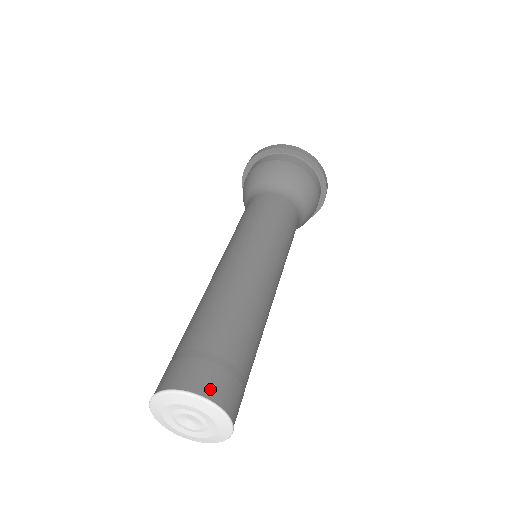
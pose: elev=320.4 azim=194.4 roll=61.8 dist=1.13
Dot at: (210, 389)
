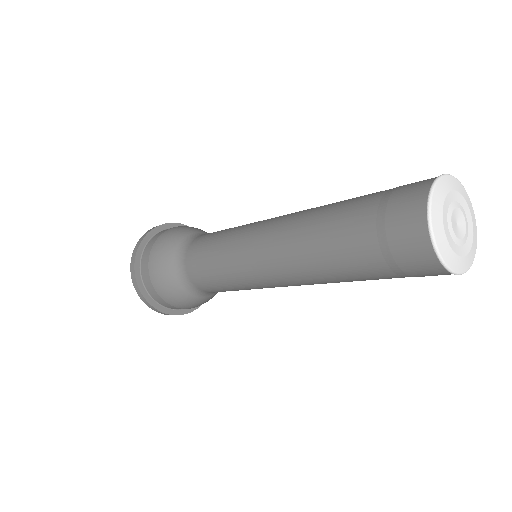
Dot at: occluded
